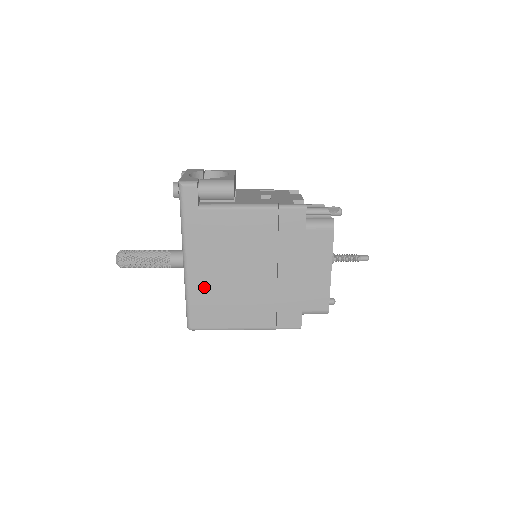
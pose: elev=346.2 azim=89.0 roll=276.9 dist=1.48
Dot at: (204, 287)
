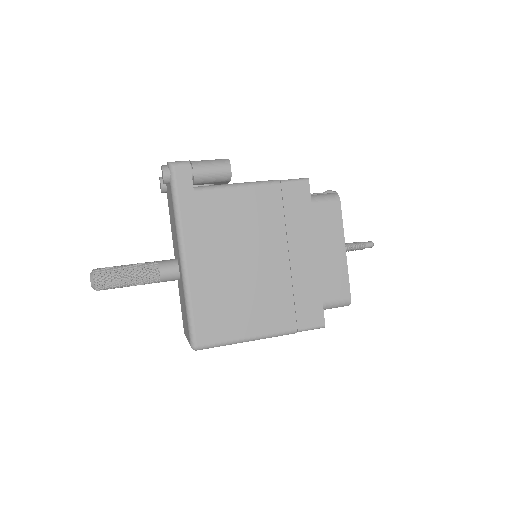
Dot at: (208, 287)
